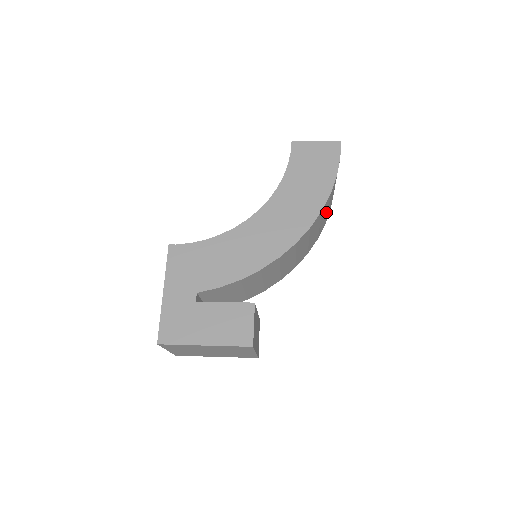
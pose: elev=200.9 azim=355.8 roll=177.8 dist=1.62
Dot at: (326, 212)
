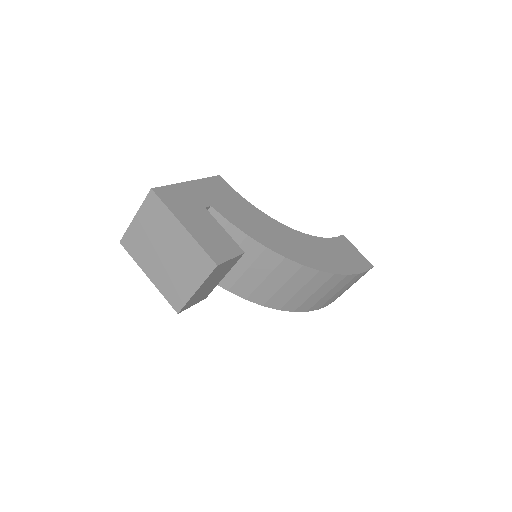
Dot at: (324, 293)
